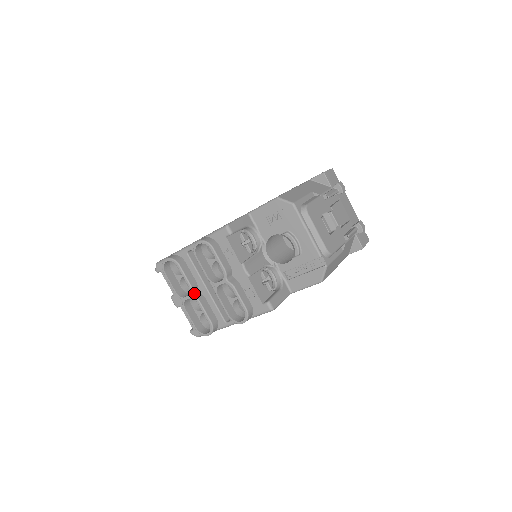
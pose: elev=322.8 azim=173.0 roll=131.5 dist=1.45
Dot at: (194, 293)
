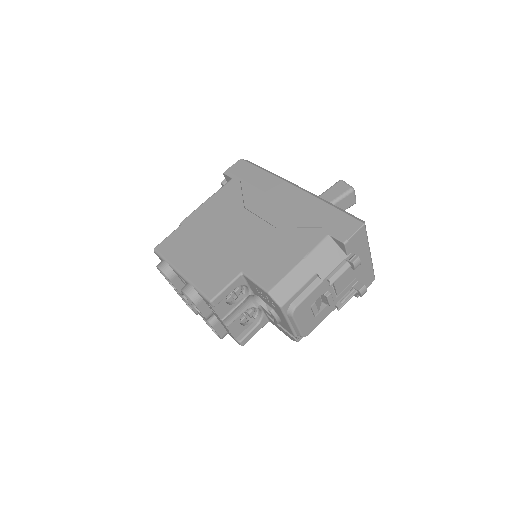
Dot at: occluded
